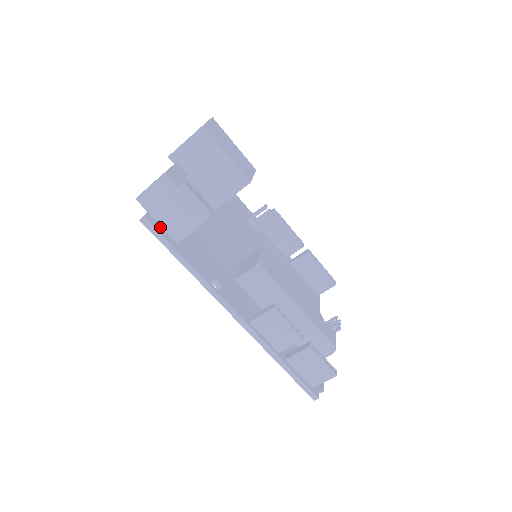
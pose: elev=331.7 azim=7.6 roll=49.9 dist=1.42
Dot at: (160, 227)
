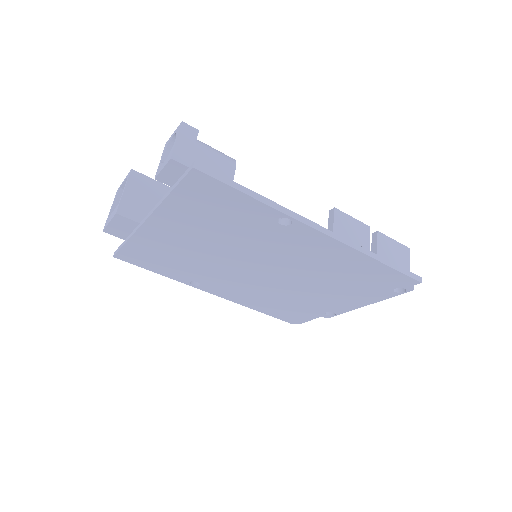
Dot at: occluded
